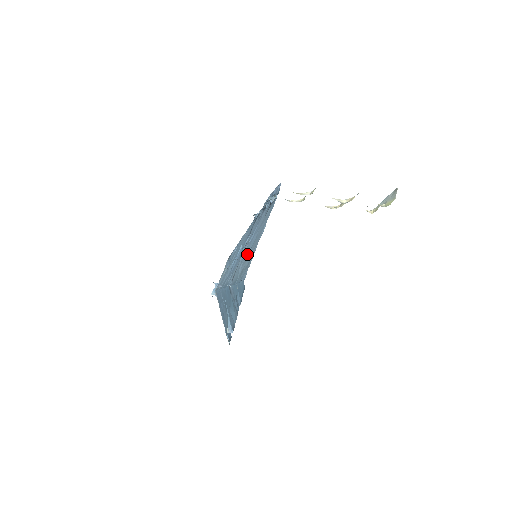
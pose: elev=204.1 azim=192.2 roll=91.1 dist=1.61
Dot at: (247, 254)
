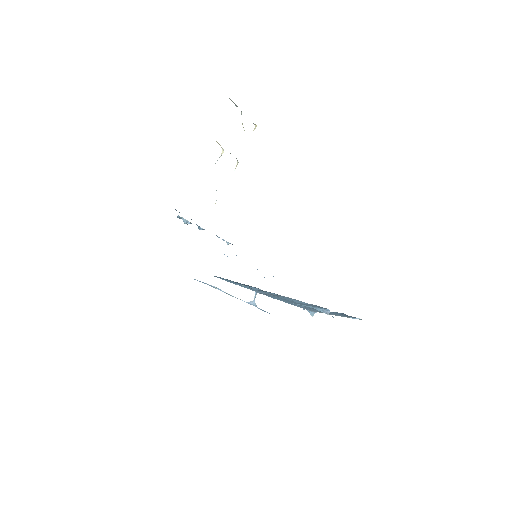
Dot at: occluded
